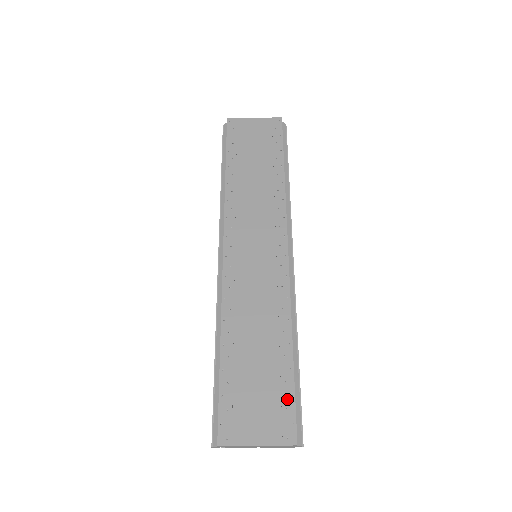
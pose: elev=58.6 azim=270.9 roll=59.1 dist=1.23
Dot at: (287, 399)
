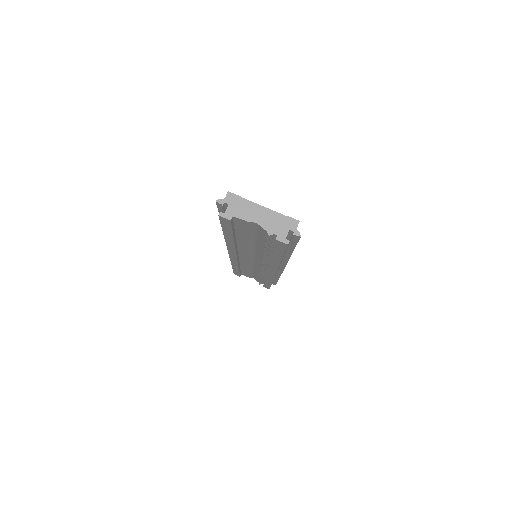
Dot at: occluded
